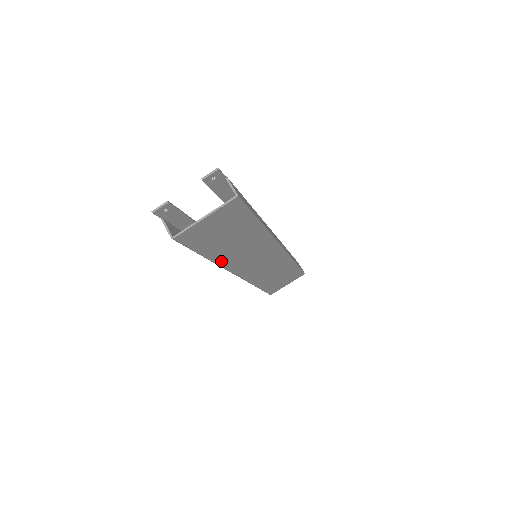
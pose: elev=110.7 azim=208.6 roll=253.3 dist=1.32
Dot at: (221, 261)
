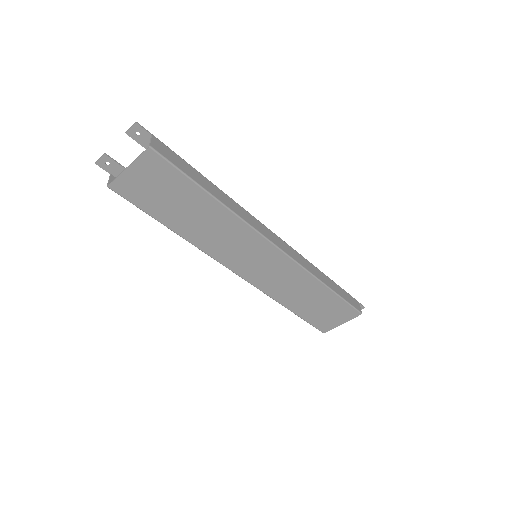
Dot at: (194, 240)
